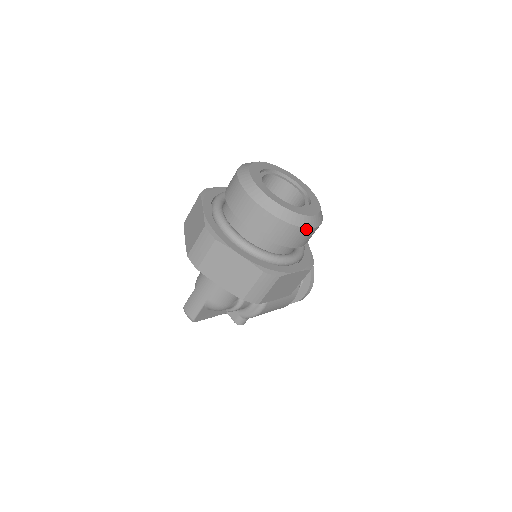
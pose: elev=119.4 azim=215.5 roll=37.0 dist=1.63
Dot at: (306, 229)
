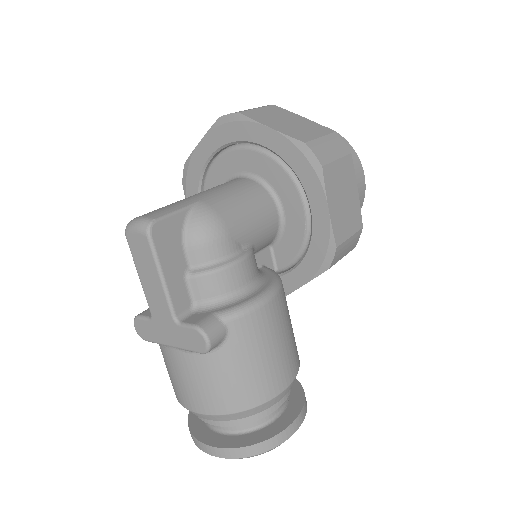
Dot at: (361, 167)
